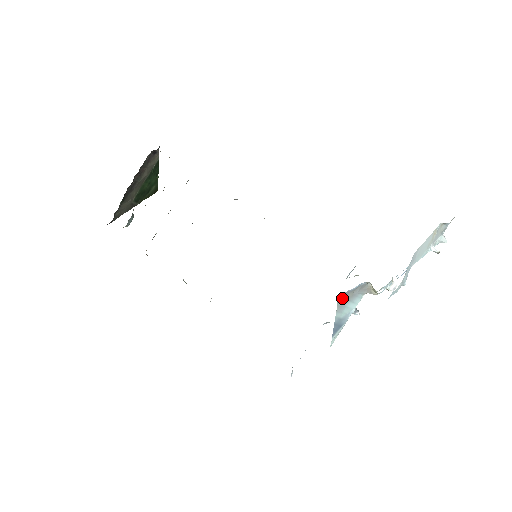
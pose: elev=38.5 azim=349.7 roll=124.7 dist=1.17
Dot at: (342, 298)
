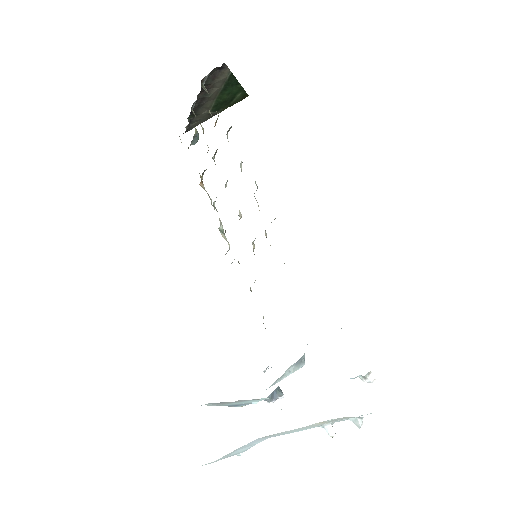
Dot at: (215, 403)
